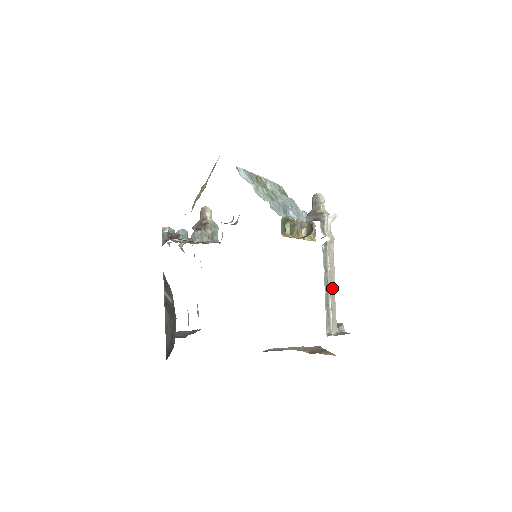
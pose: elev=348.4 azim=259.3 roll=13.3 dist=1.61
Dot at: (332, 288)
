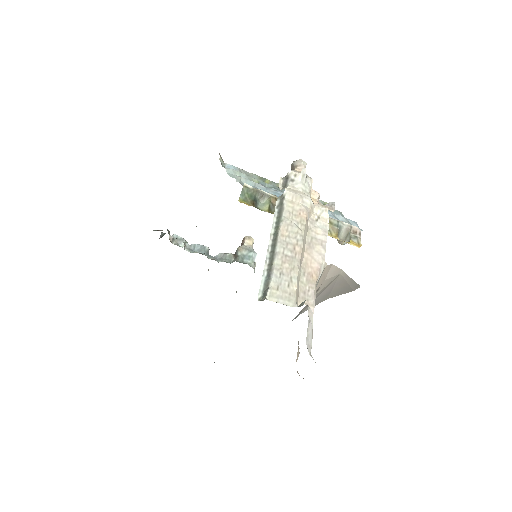
Dot at: (289, 249)
